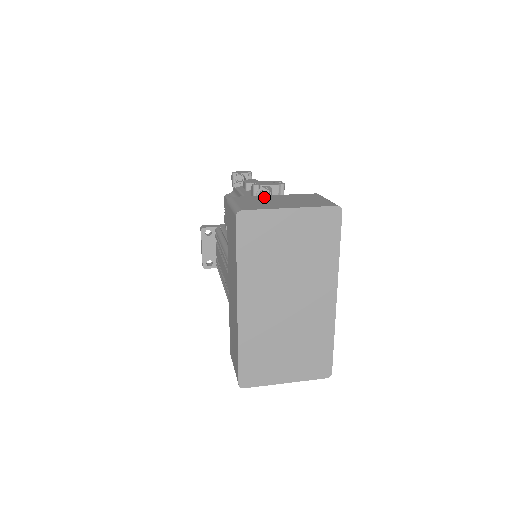
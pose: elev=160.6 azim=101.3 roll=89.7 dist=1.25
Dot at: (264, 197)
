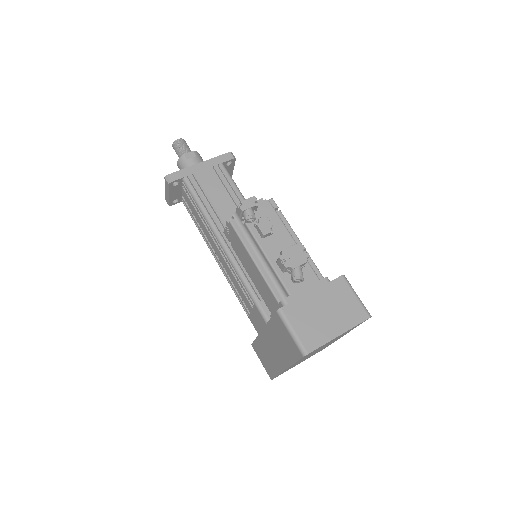
Dot at: (307, 303)
